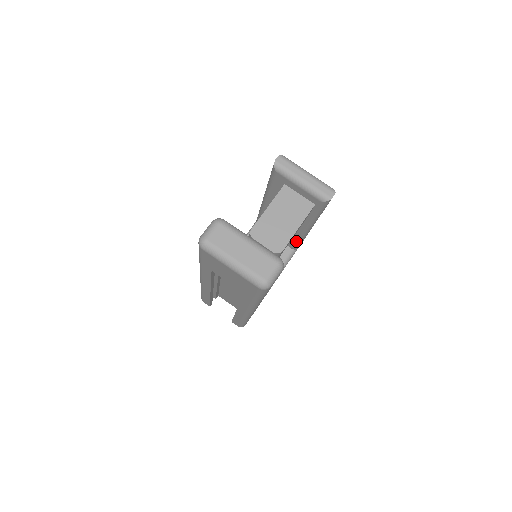
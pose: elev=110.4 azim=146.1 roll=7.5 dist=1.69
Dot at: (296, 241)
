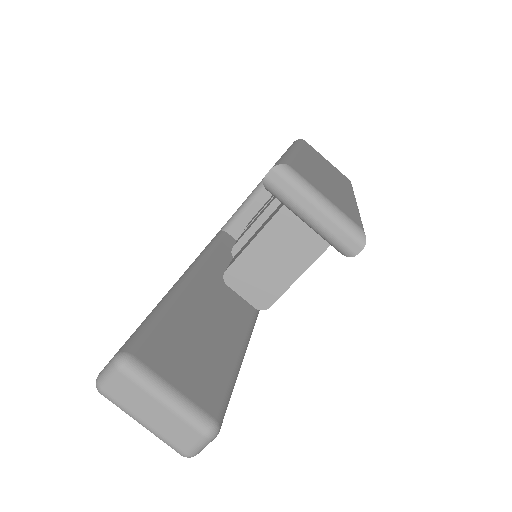
Dot at: occluded
